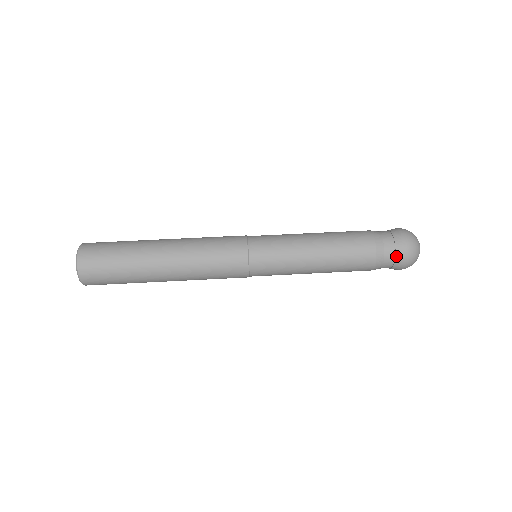
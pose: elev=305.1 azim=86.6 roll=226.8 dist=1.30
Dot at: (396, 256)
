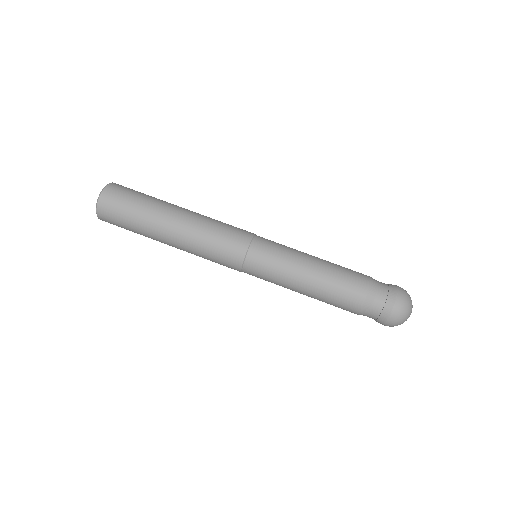
Dot at: (386, 302)
